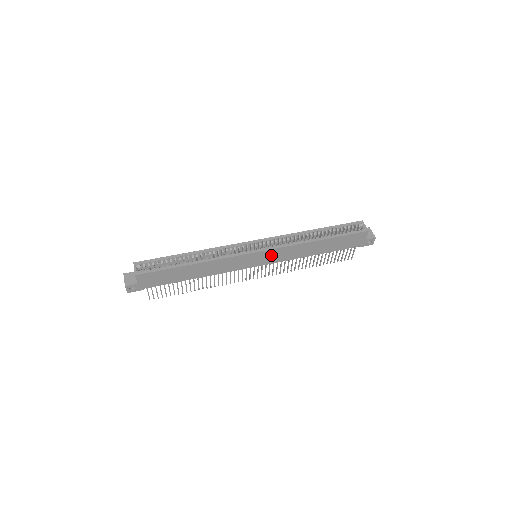
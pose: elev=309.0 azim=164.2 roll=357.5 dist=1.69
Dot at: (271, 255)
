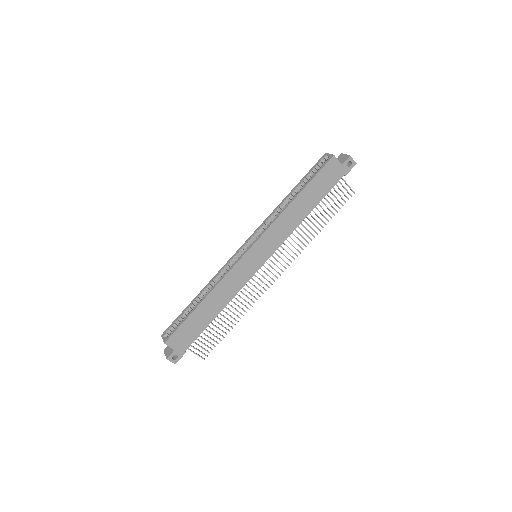
Dot at: (265, 245)
